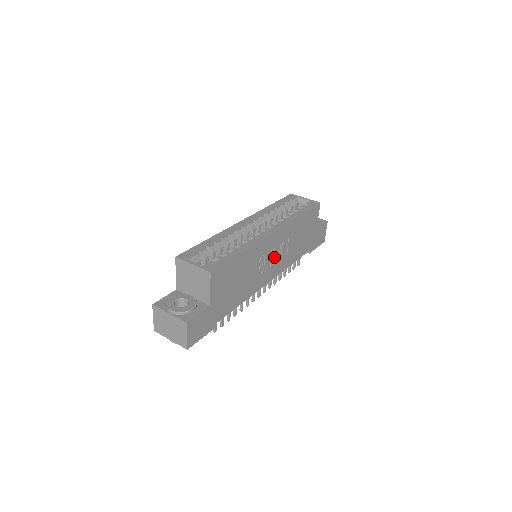
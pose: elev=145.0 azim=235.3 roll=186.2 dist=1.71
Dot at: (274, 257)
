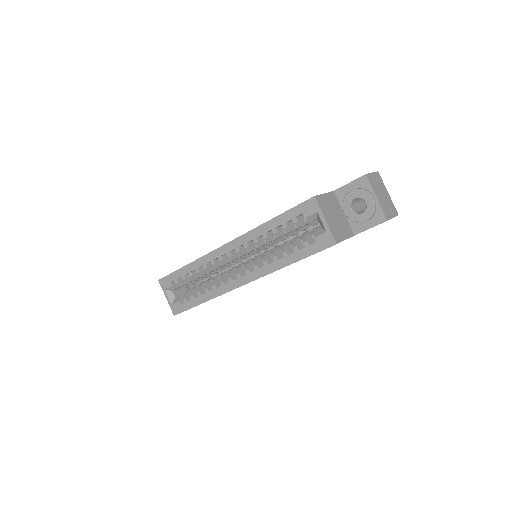
Dot at: occluded
